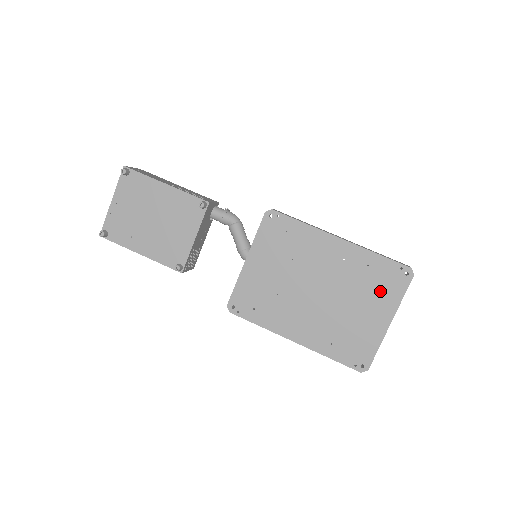
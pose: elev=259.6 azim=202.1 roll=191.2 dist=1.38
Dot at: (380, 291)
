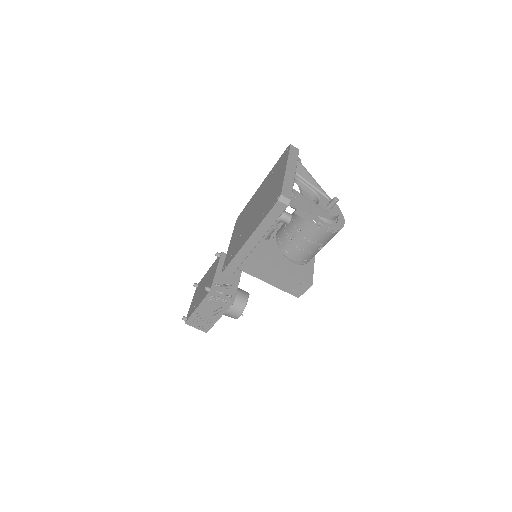
Dot at: (279, 169)
